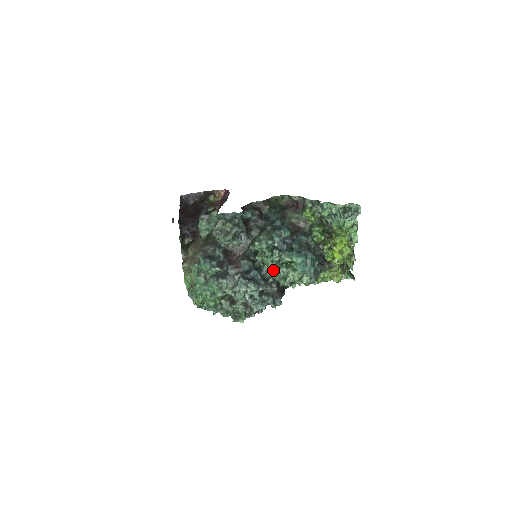
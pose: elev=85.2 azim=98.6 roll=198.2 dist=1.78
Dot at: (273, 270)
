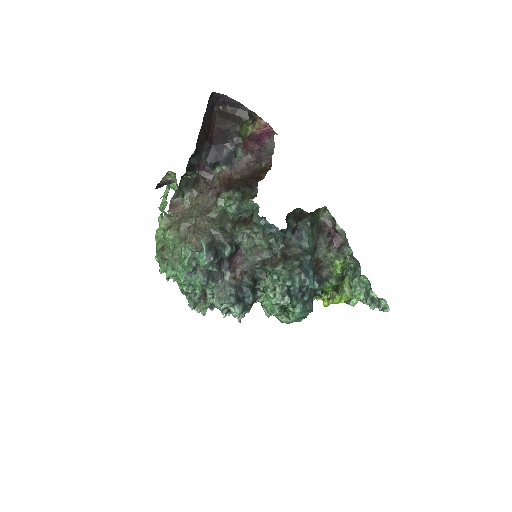
Dot at: occluded
